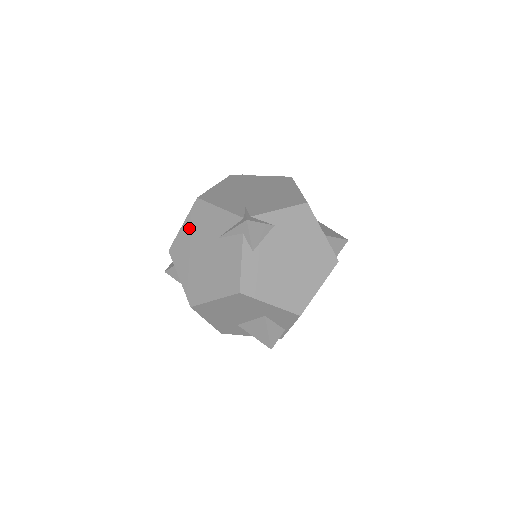
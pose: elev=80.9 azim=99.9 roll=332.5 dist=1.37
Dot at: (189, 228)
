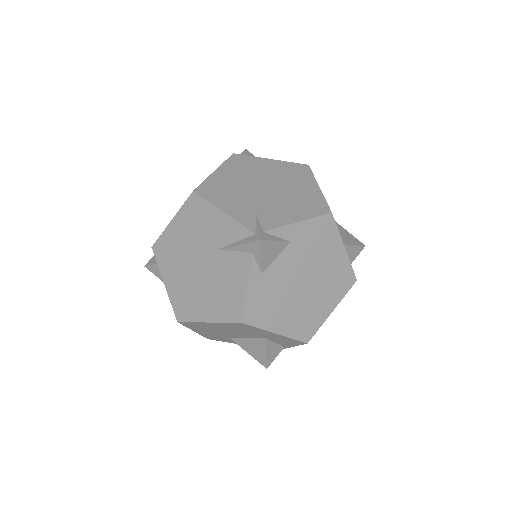
Dot at: (180, 227)
